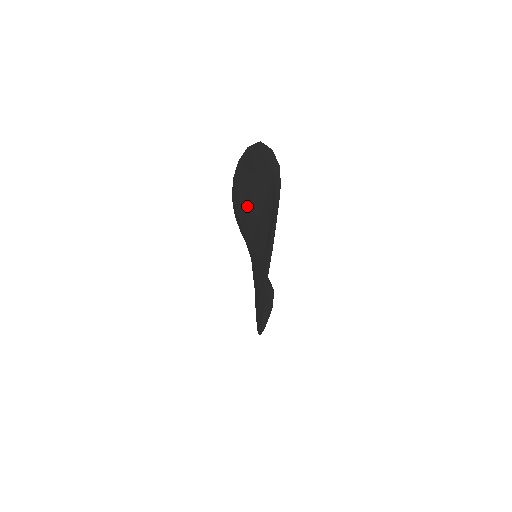
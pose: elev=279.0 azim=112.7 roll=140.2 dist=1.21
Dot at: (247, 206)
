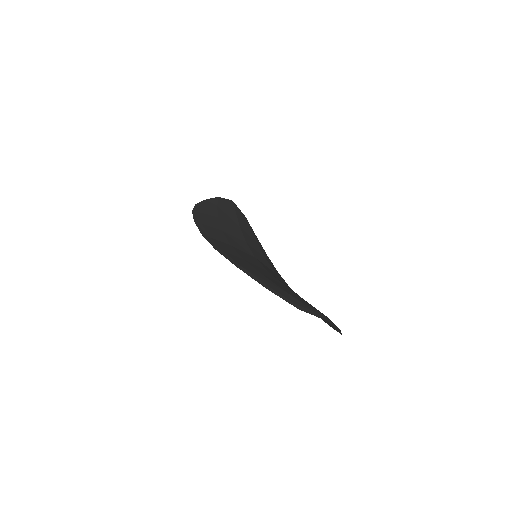
Dot at: occluded
